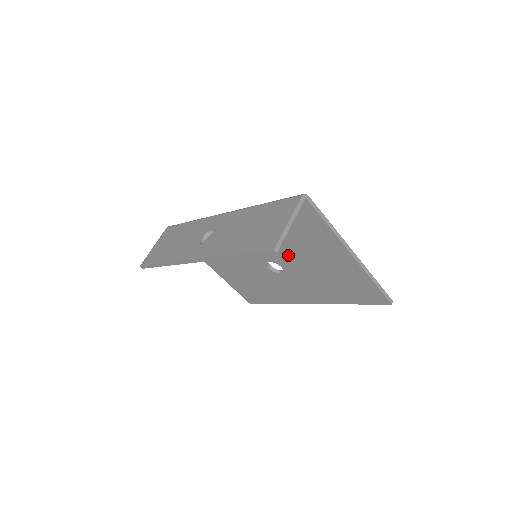
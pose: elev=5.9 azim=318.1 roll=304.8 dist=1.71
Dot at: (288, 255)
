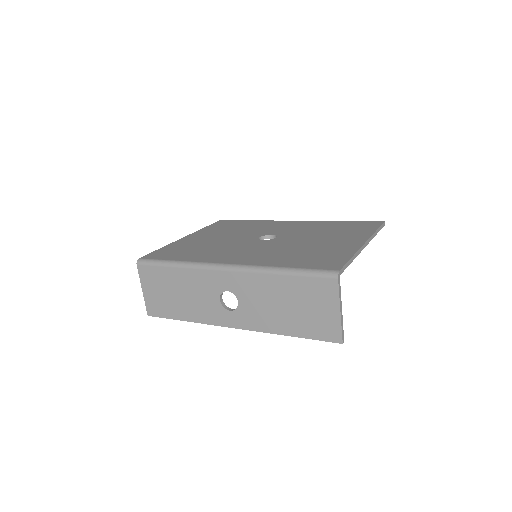
Dot at: occluded
